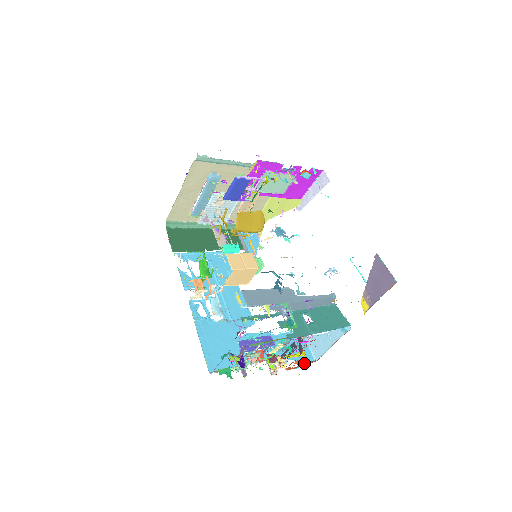
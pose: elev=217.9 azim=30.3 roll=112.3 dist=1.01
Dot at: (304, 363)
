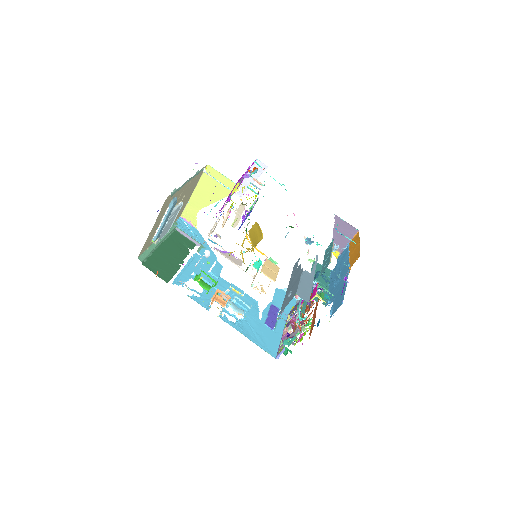
Dot at: occluded
